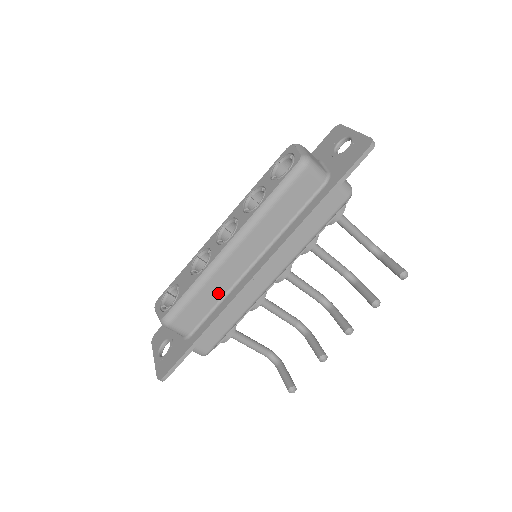
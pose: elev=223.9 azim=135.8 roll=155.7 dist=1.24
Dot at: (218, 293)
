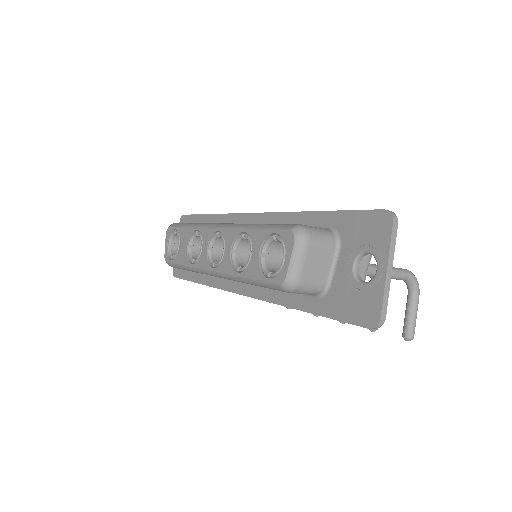
Dot at: occluded
